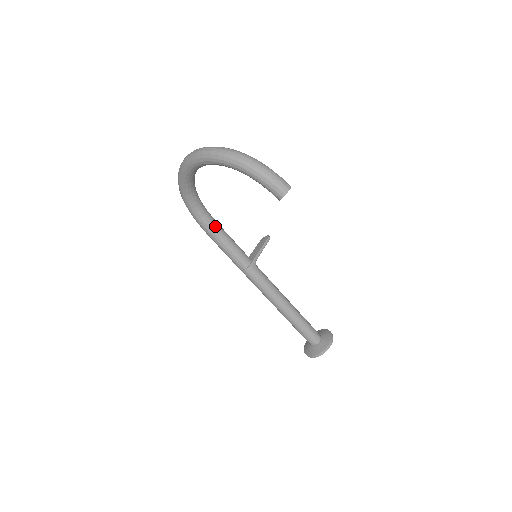
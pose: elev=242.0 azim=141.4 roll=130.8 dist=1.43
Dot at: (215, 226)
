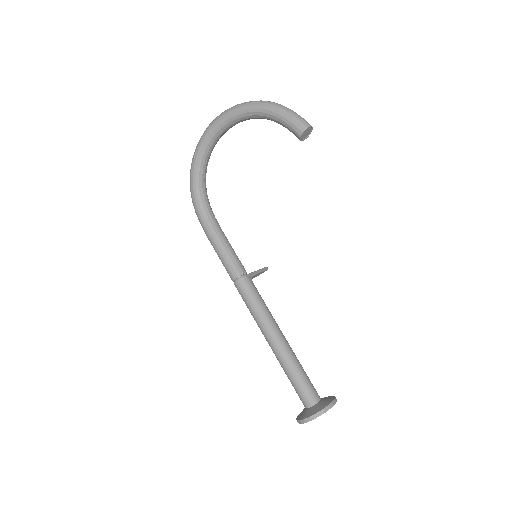
Dot at: (216, 222)
